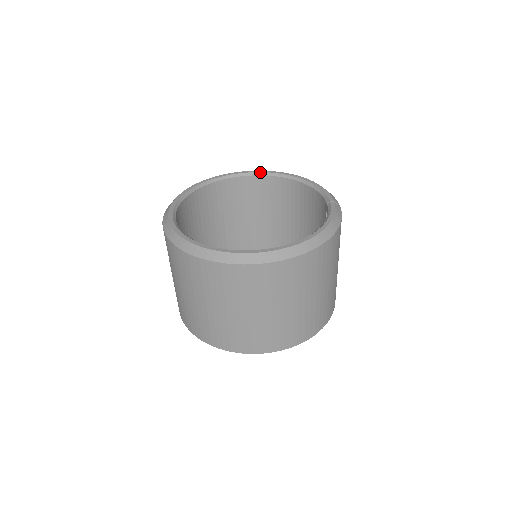
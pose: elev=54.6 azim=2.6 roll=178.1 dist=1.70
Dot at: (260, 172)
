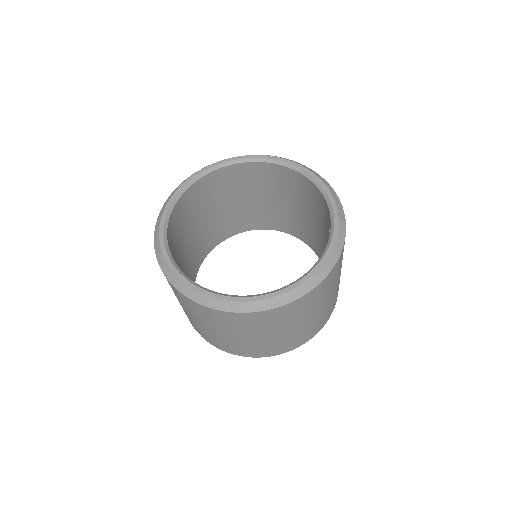
Dot at: (258, 158)
